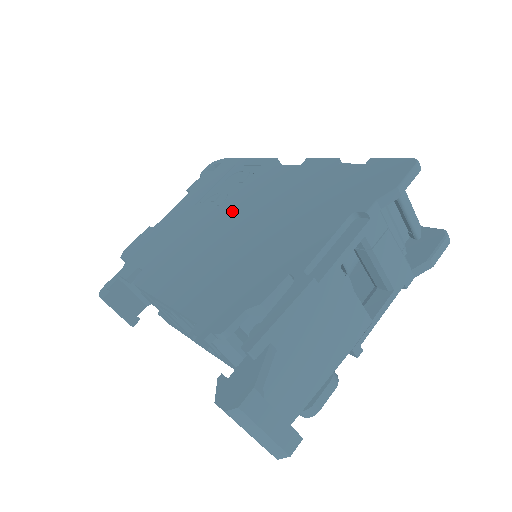
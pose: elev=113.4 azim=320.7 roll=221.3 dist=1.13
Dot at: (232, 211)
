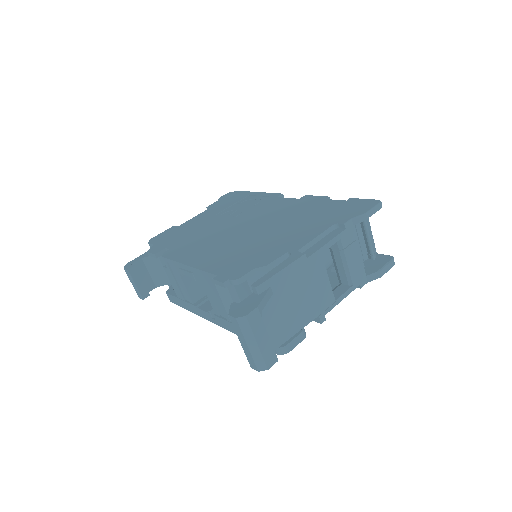
Dot at: (246, 220)
